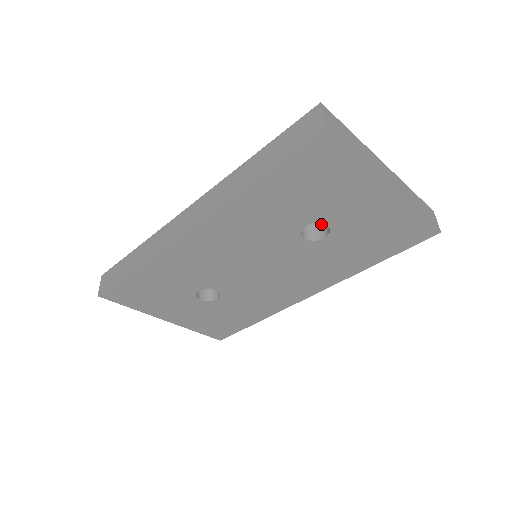
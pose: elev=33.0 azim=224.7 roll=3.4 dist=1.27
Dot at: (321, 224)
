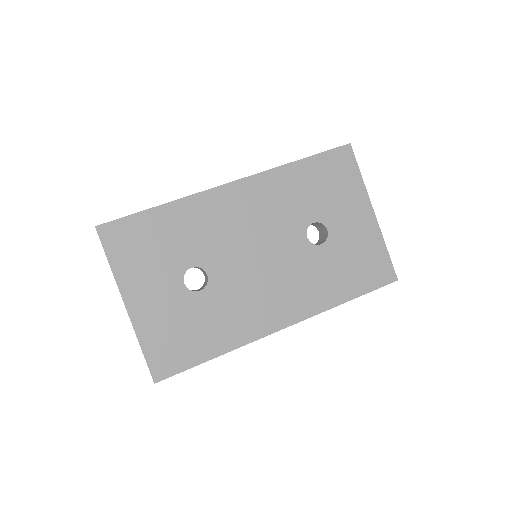
Dot at: occluded
